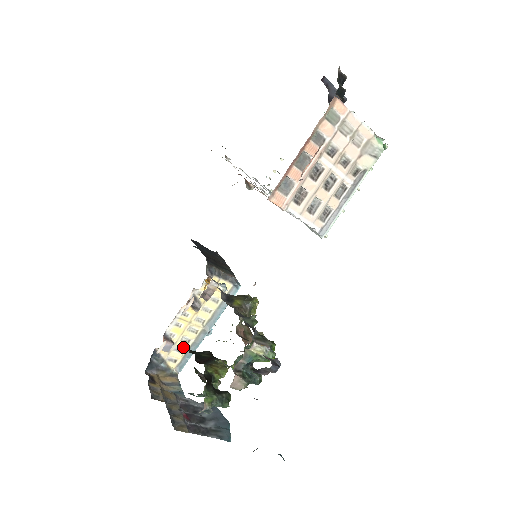
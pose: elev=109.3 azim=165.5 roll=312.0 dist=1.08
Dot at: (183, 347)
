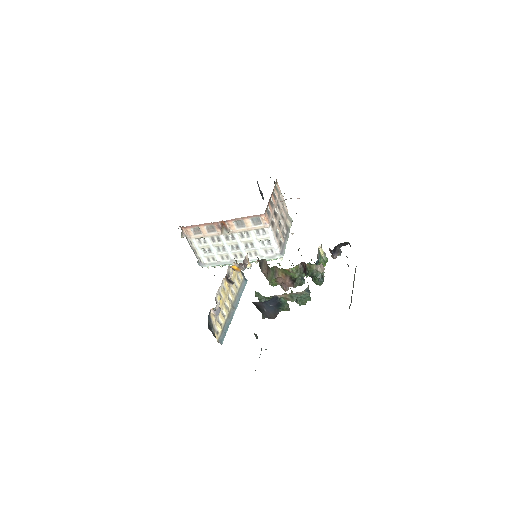
Dot at: (222, 320)
